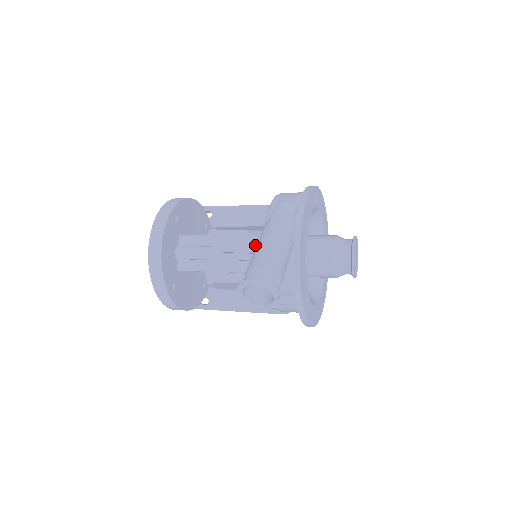
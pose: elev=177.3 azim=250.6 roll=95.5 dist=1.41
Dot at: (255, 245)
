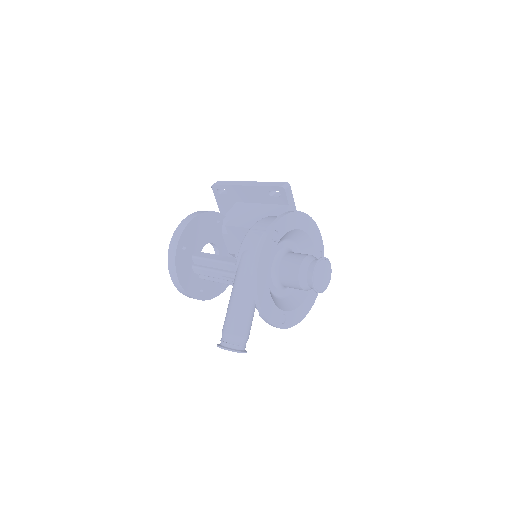
Dot at: occluded
